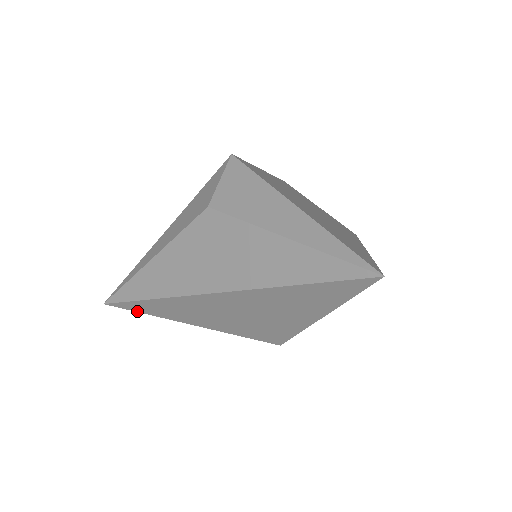
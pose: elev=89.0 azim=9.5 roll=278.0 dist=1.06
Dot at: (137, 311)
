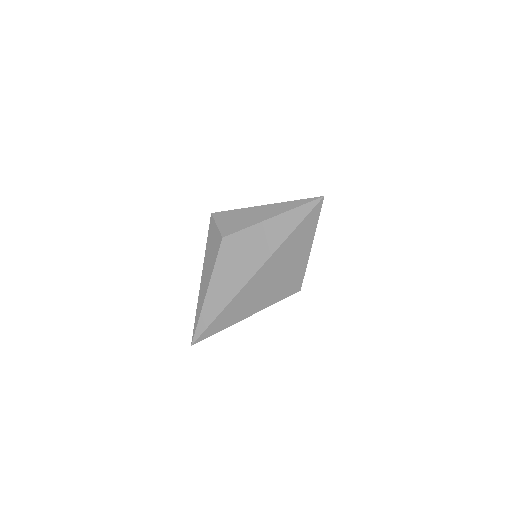
Dot at: (213, 334)
